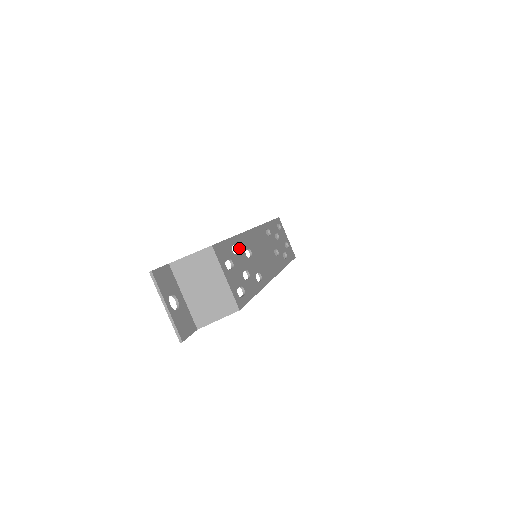
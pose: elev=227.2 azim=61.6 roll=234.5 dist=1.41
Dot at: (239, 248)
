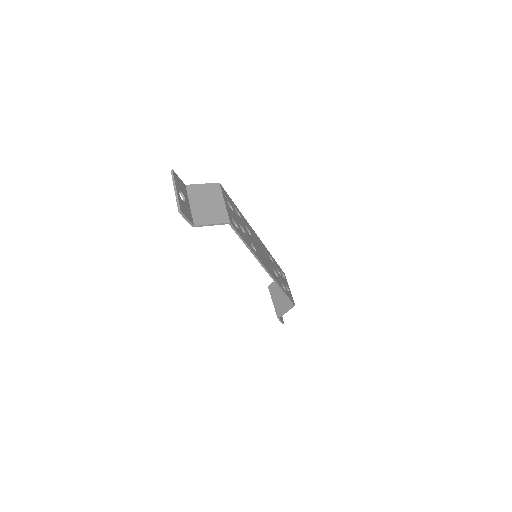
Dot at: (241, 217)
